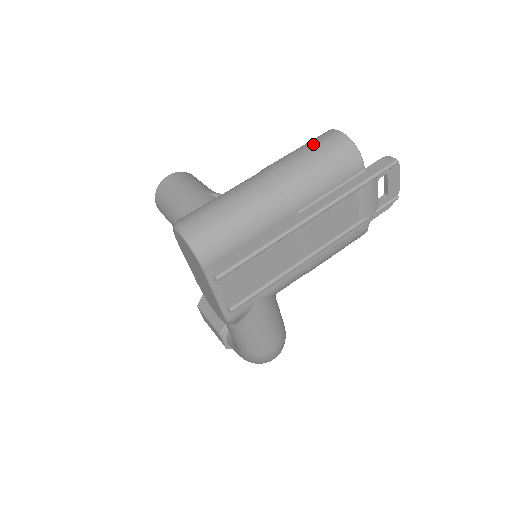
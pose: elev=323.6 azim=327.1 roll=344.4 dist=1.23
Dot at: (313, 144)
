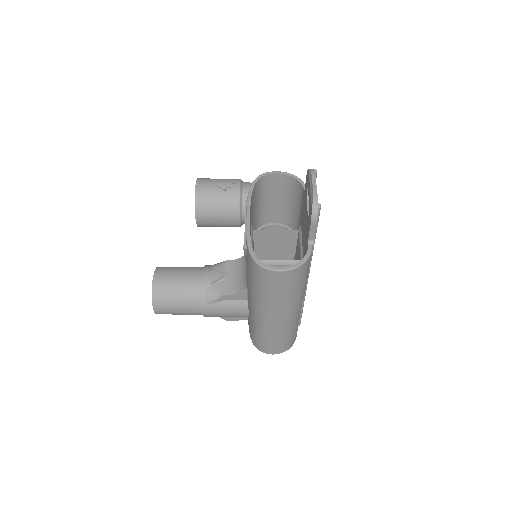
Dot at: (274, 290)
